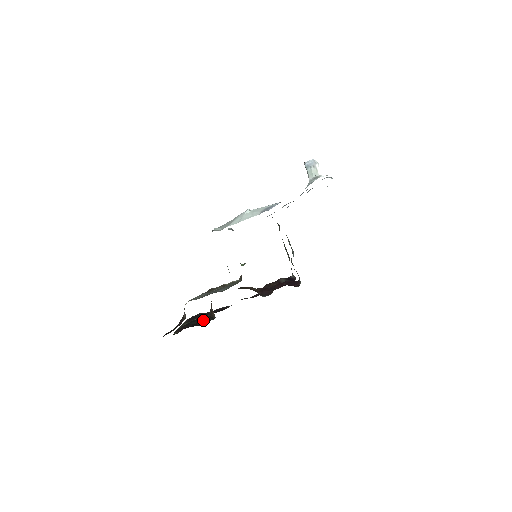
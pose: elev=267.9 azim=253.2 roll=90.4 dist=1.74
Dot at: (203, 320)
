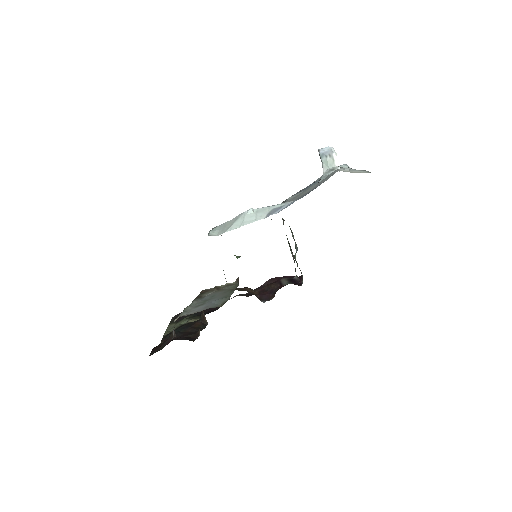
Dot at: (194, 328)
